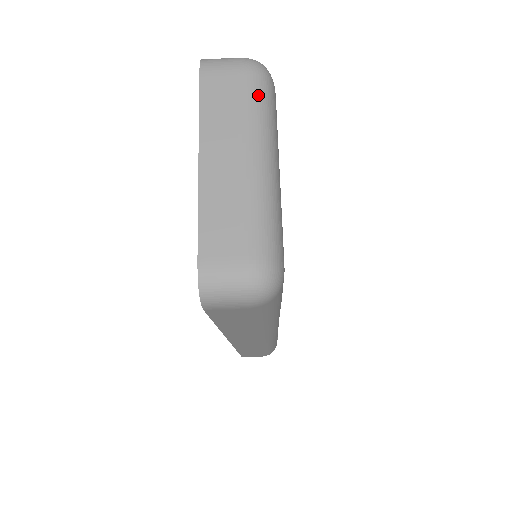
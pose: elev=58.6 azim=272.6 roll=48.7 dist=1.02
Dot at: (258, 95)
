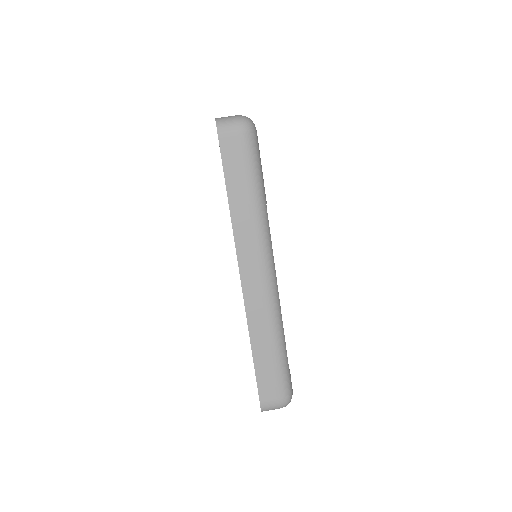
Dot at: occluded
